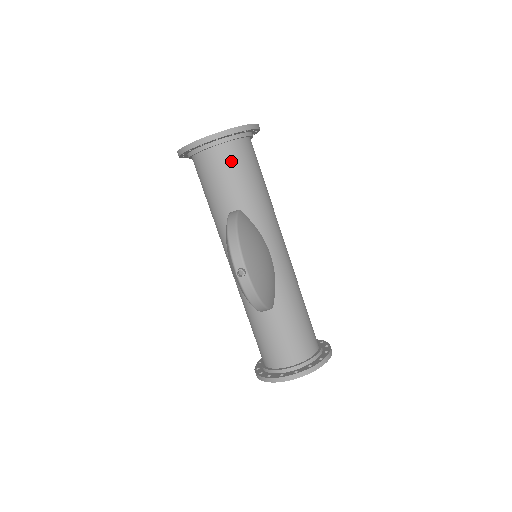
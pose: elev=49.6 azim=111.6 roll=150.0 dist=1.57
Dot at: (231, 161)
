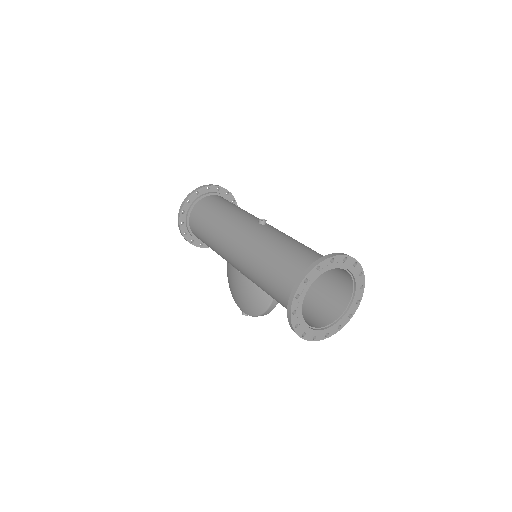
Dot at: (314, 312)
